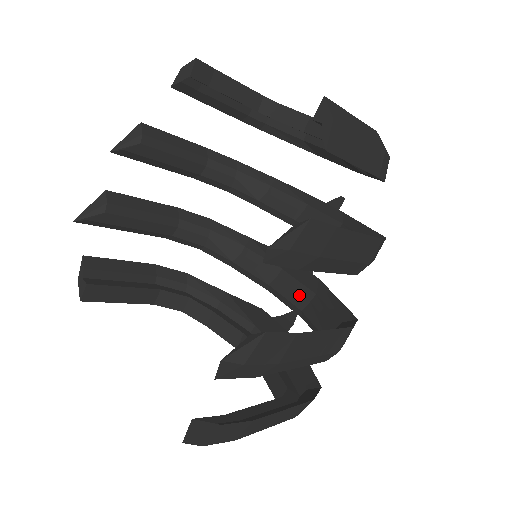
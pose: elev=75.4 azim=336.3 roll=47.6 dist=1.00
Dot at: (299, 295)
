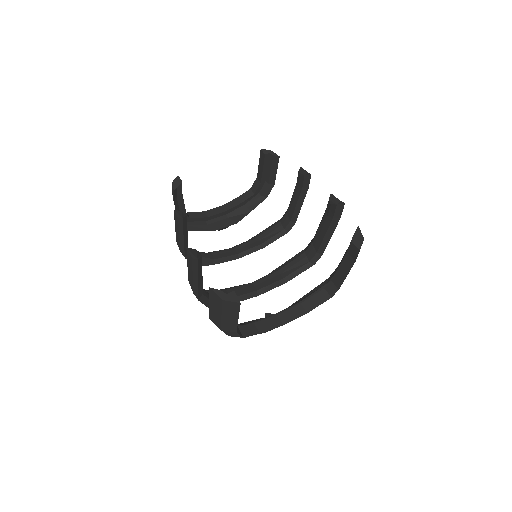
Dot at: (273, 278)
